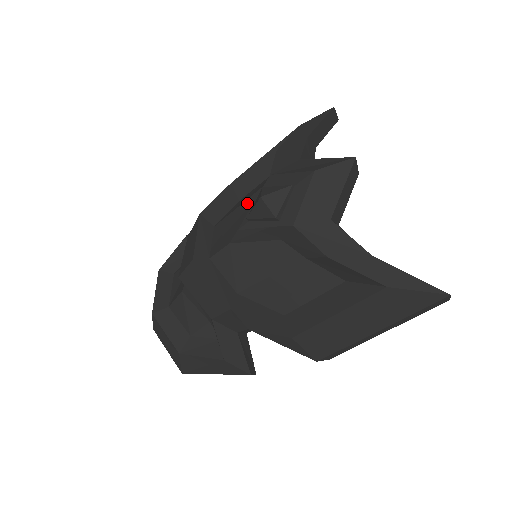
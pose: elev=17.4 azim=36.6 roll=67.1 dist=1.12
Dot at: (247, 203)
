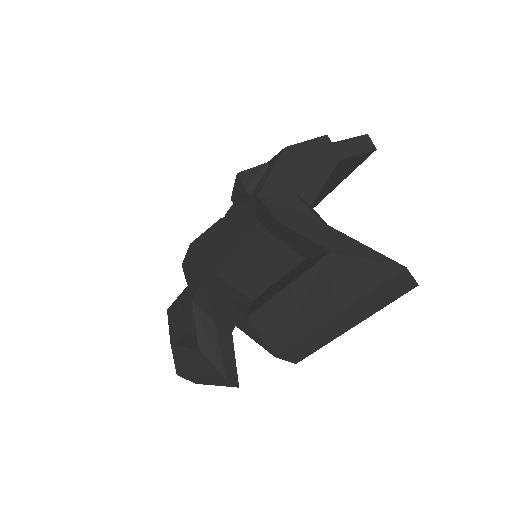
Dot at: occluded
